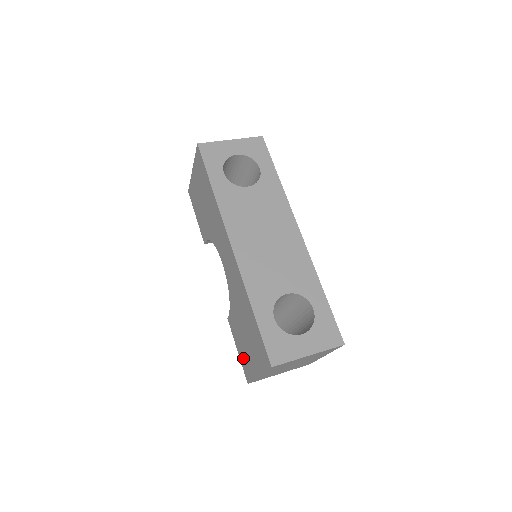
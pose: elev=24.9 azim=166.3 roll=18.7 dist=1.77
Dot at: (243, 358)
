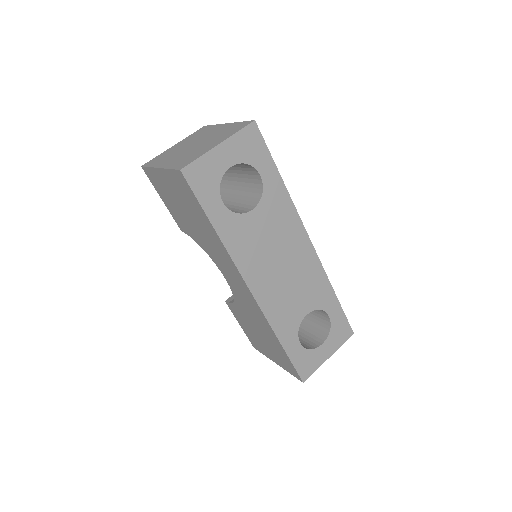
Dot at: (251, 337)
